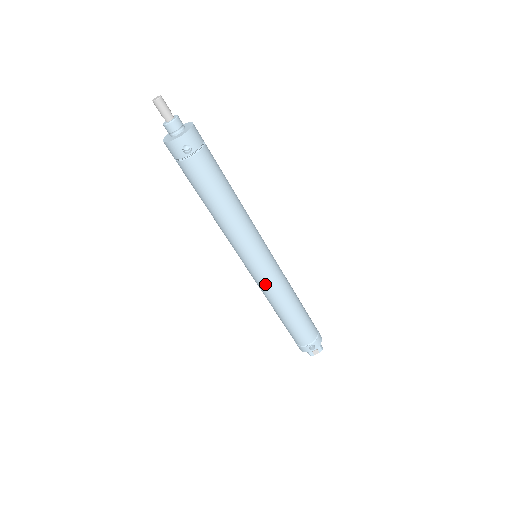
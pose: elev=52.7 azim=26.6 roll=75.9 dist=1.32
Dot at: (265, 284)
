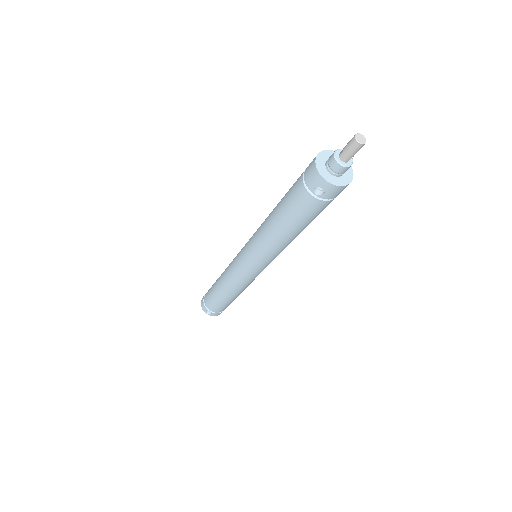
Dot at: (235, 273)
